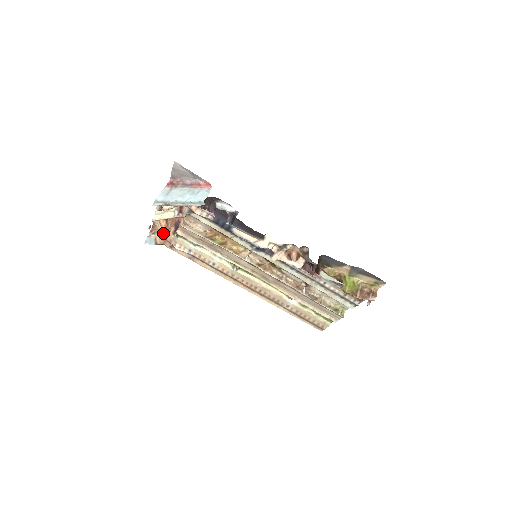
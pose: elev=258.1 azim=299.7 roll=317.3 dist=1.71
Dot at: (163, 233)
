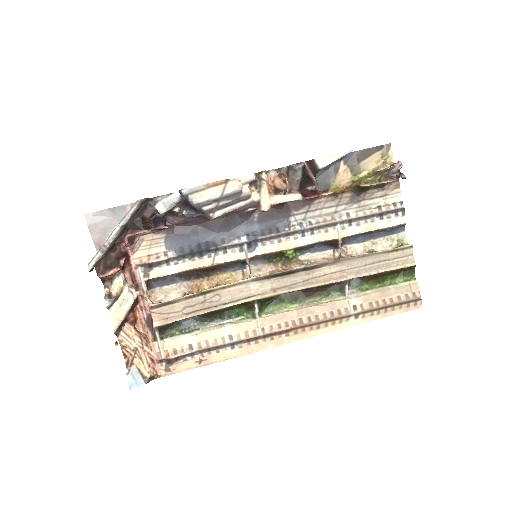
Dot at: (142, 351)
